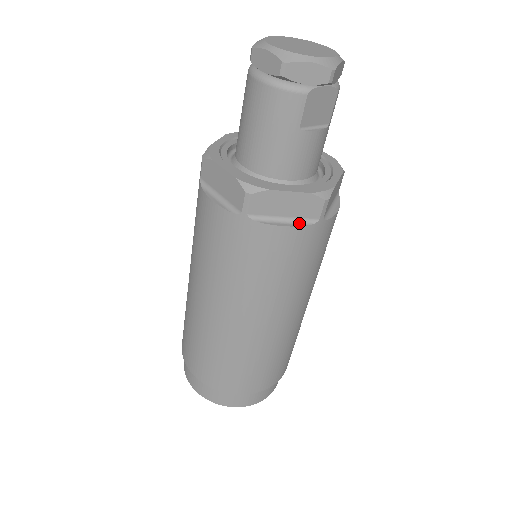
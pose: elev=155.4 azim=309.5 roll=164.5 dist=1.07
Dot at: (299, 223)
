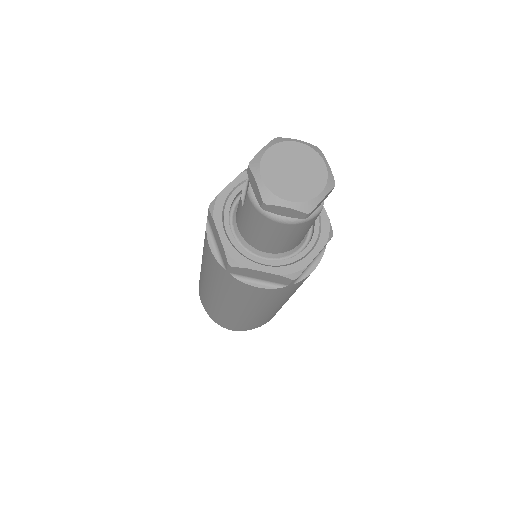
Dot at: (319, 257)
